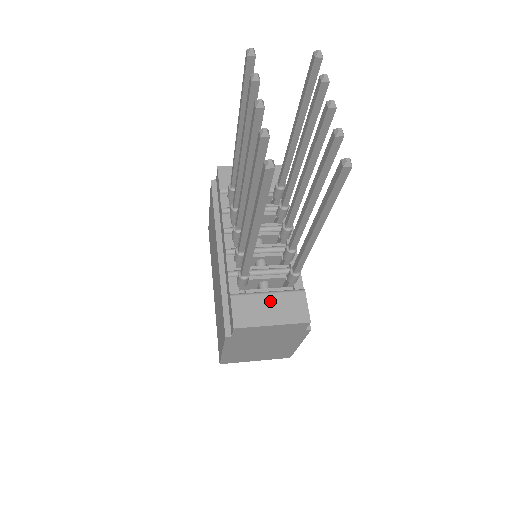
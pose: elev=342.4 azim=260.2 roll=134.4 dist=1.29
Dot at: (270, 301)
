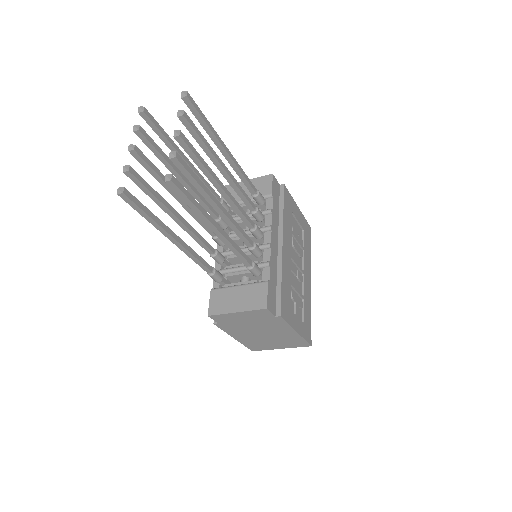
Dot at: (238, 292)
